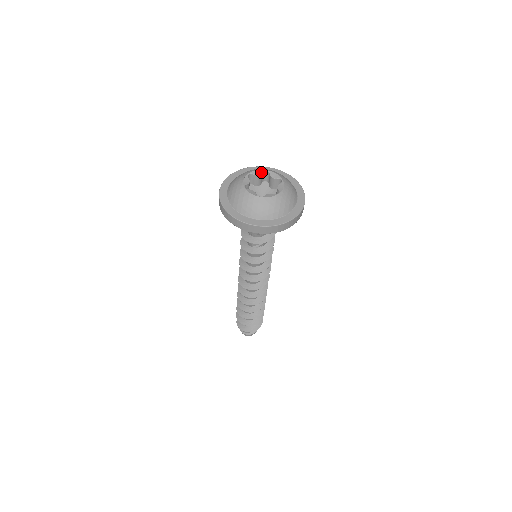
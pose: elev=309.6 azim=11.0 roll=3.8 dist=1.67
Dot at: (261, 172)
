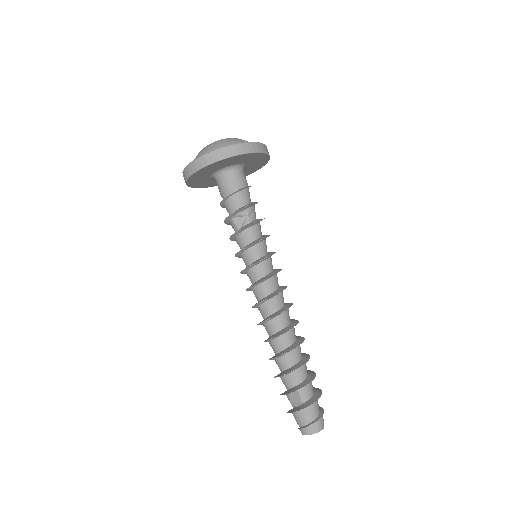
Dot at: occluded
